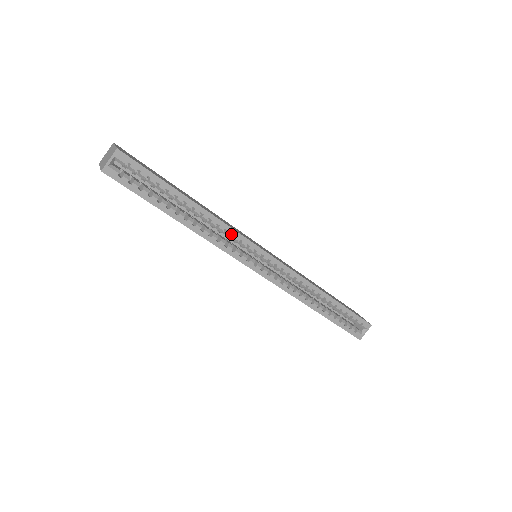
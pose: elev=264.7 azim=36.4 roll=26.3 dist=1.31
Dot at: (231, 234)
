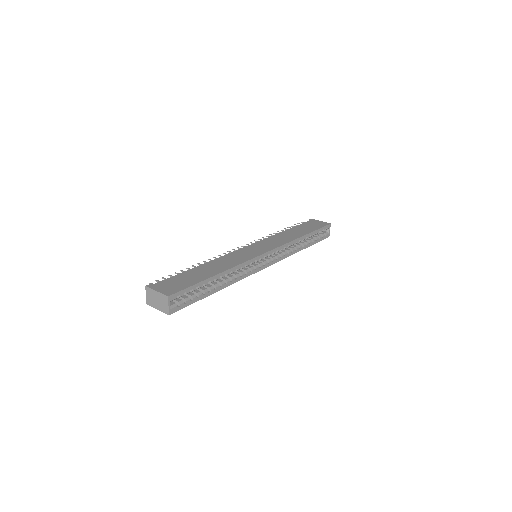
Dot at: (245, 266)
